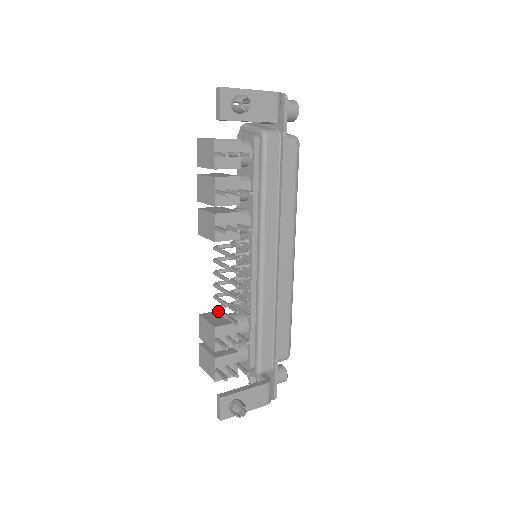
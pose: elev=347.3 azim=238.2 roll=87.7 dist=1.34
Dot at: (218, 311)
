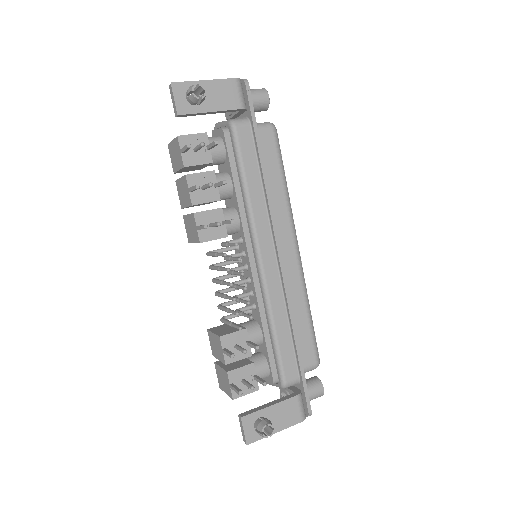
Dot at: (223, 321)
